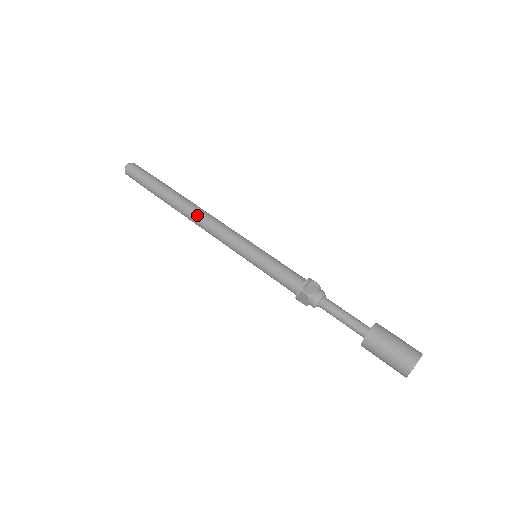
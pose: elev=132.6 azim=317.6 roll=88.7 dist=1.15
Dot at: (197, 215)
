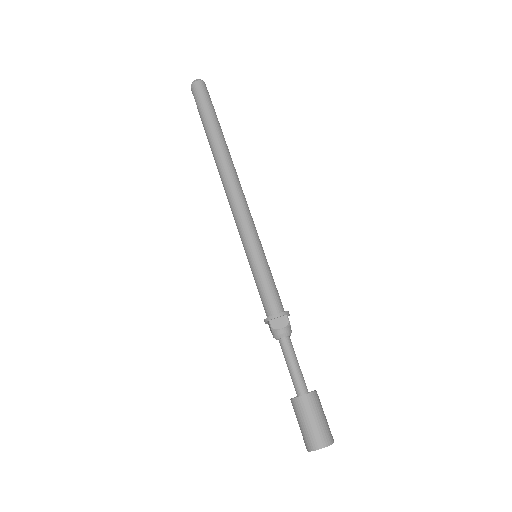
Dot at: (226, 181)
